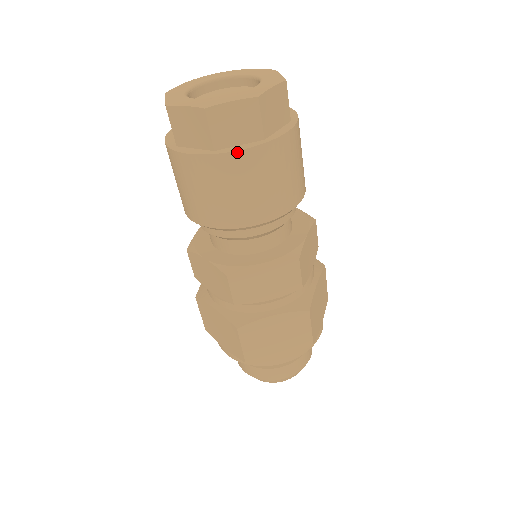
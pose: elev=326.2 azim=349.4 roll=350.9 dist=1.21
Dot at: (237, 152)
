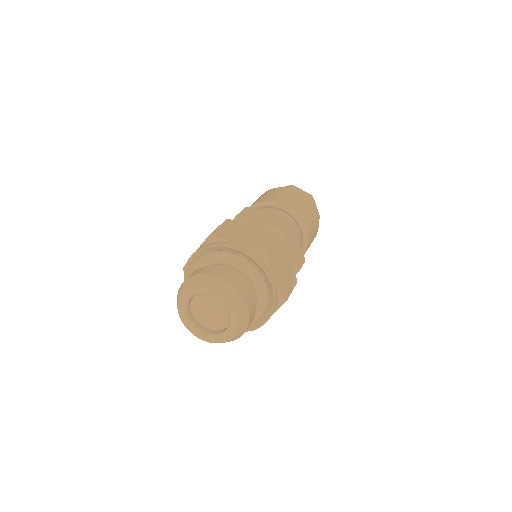
Dot at: occluded
